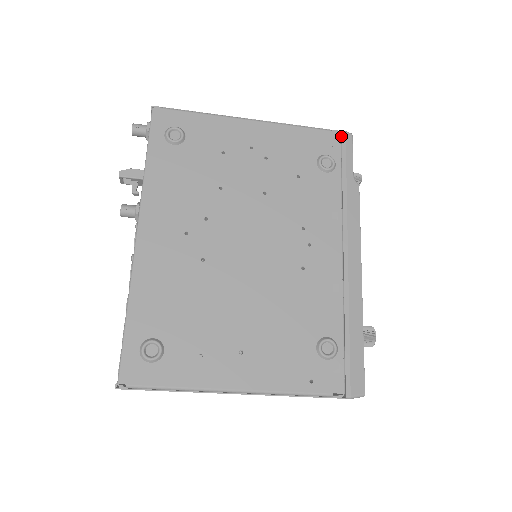
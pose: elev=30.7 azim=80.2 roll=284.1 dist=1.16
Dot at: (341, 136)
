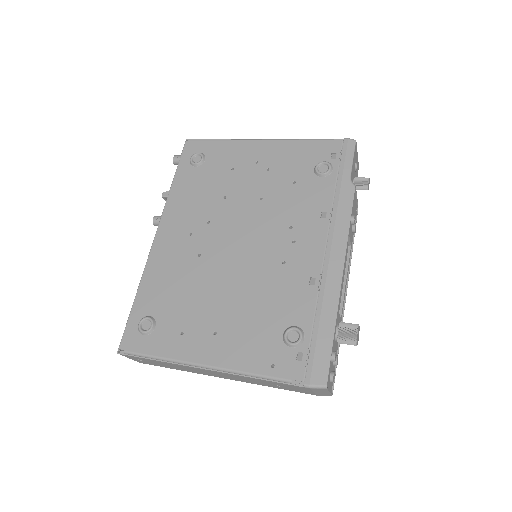
Dot at: (343, 143)
